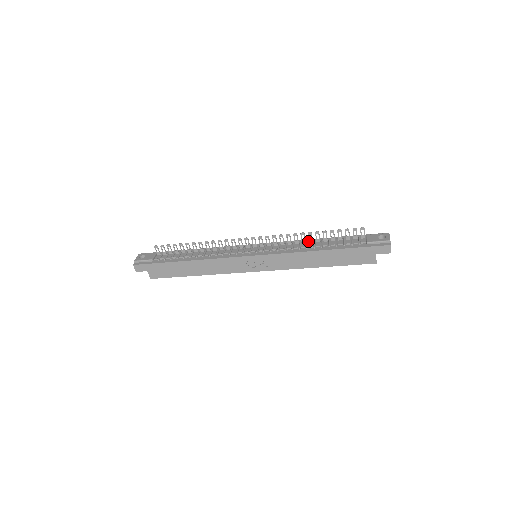
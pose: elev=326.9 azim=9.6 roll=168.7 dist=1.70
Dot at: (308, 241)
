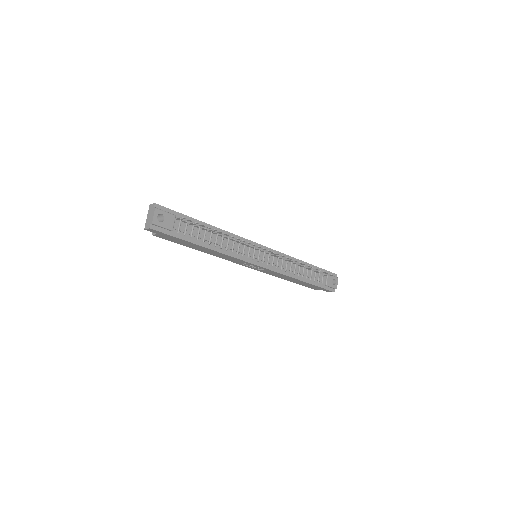
Dot at: occluded
